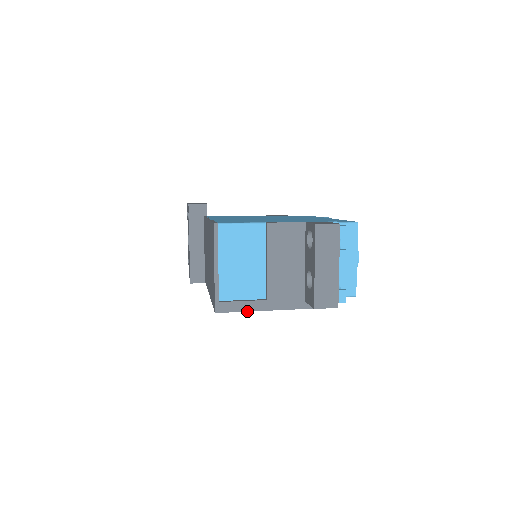
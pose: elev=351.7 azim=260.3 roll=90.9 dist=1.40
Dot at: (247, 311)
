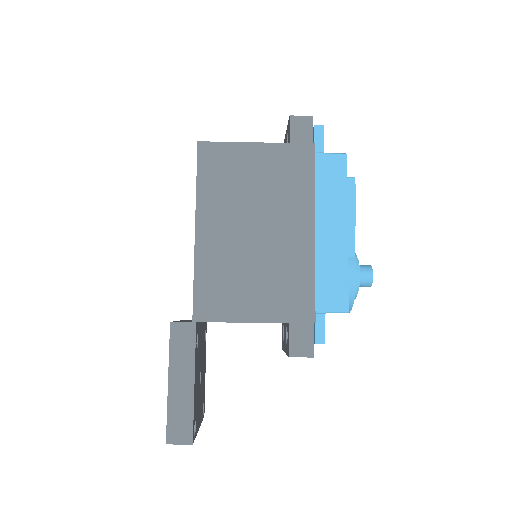
Dot at: (230, 142)
